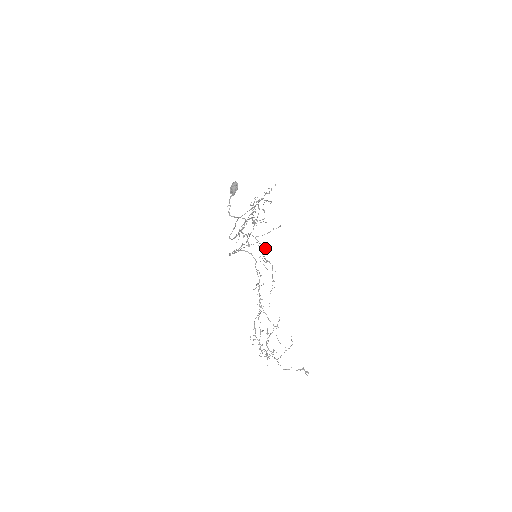
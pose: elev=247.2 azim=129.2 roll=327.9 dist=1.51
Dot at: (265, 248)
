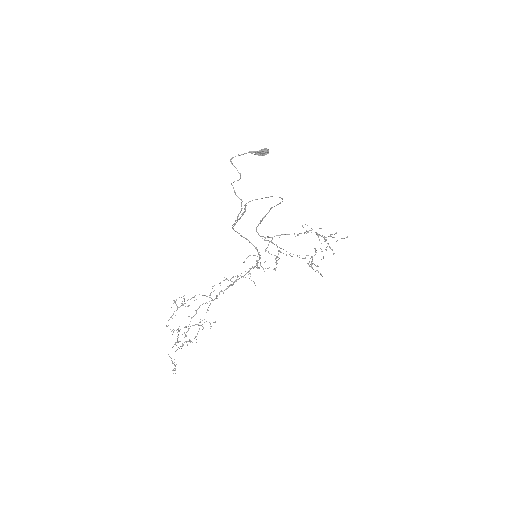
Dot at: occluded
